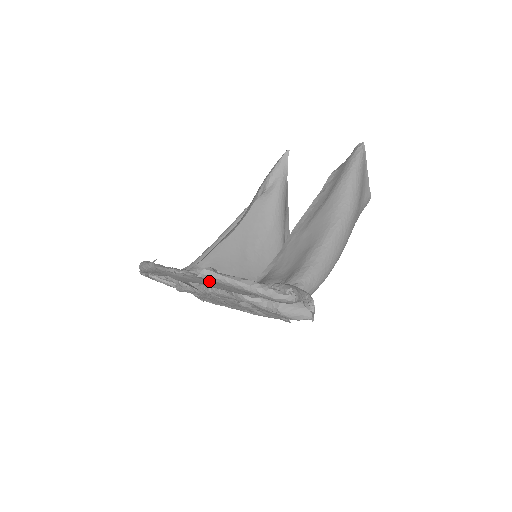
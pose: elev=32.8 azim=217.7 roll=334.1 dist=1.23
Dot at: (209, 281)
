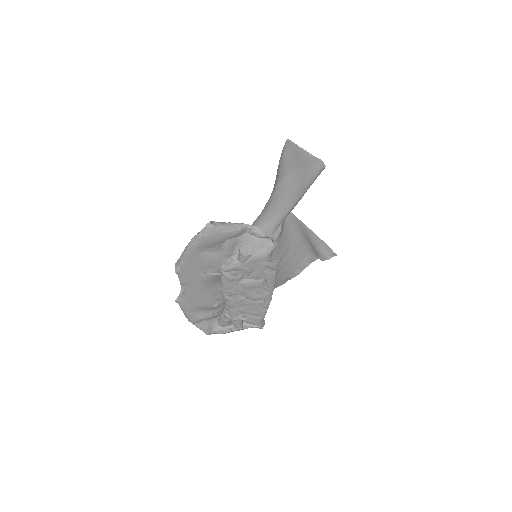
Dot at: (185, 270)
